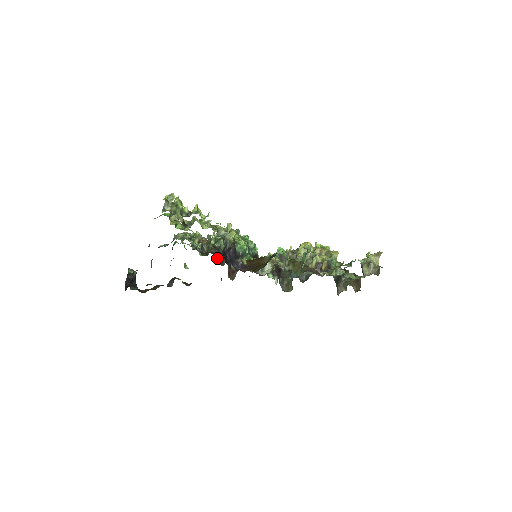
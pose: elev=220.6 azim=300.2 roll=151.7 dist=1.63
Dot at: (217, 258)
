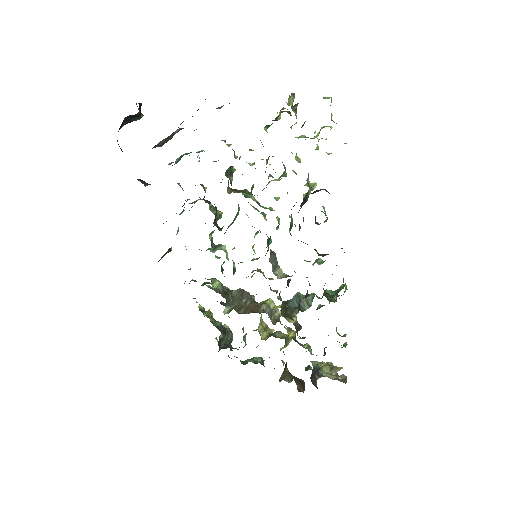
Dot at: occluded
